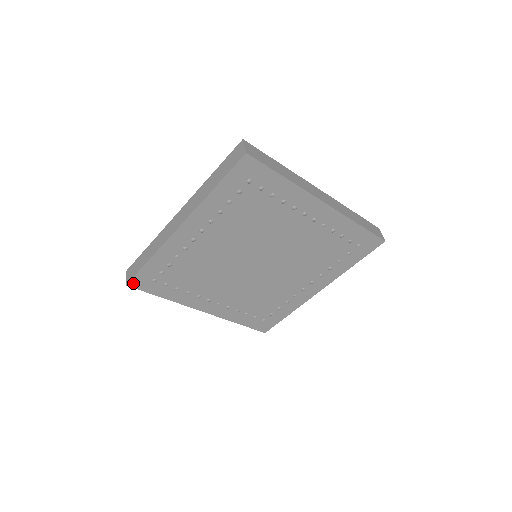
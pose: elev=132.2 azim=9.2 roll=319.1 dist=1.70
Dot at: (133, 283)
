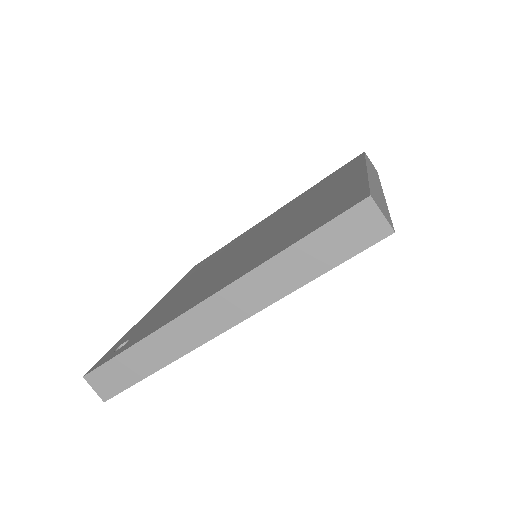
Dot at: occluded
